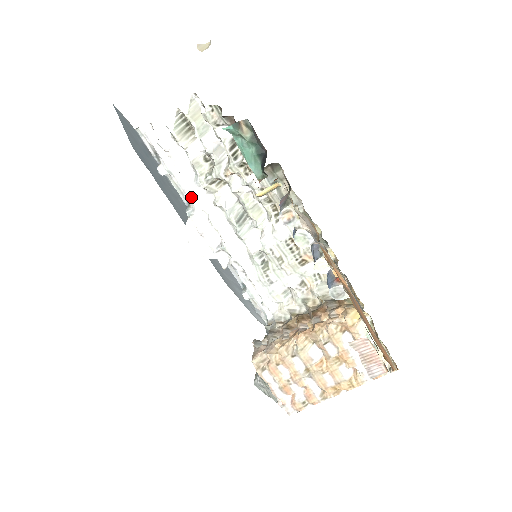
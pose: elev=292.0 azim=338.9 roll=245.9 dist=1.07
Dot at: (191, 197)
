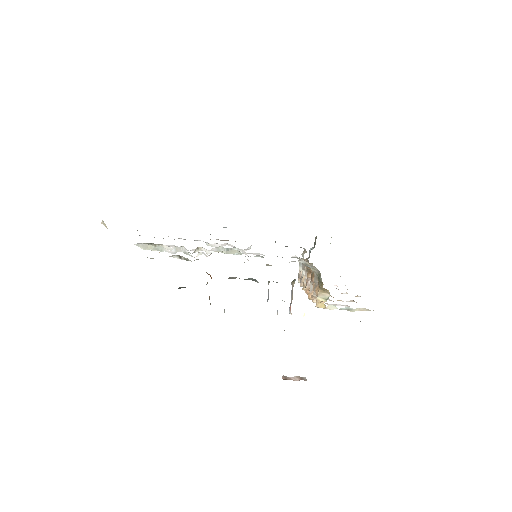
Dot at: (196, 240)
